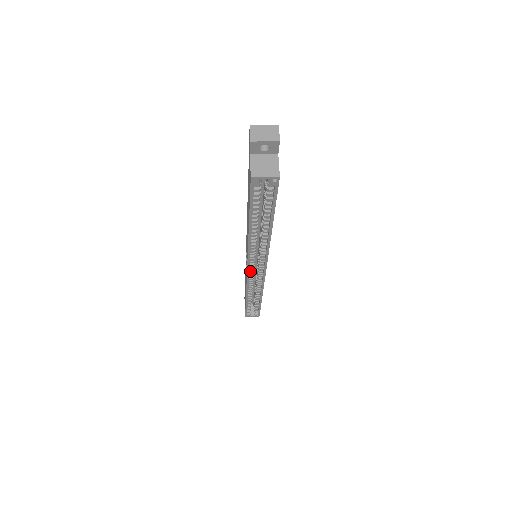
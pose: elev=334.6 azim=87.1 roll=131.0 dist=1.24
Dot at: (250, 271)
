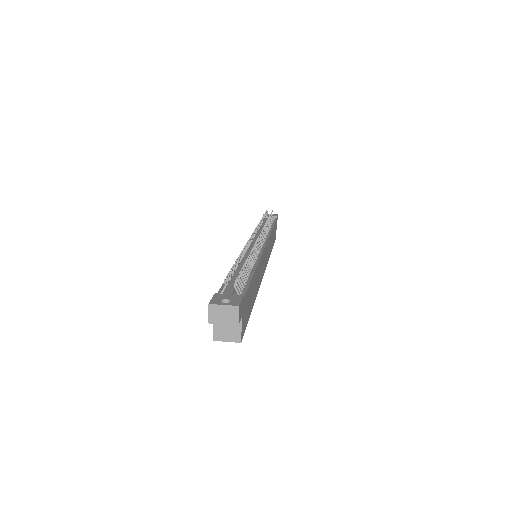
Dot at: occluded
